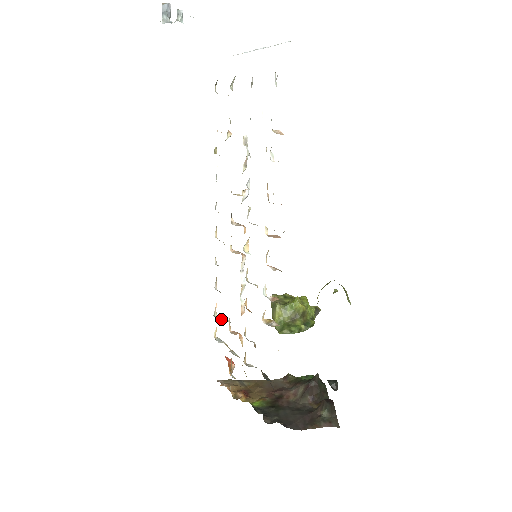
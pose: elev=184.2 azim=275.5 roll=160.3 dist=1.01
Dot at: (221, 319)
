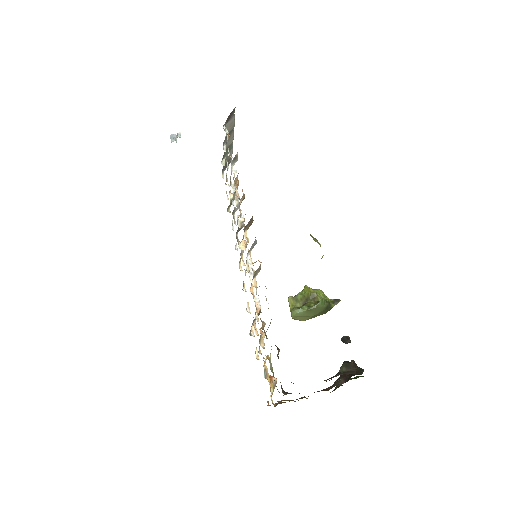
Dot at: occluded
